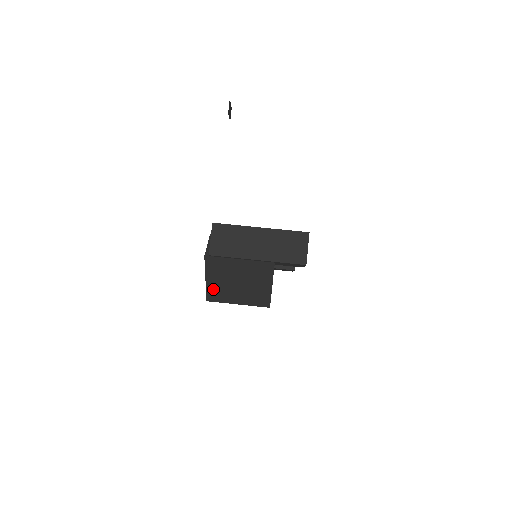
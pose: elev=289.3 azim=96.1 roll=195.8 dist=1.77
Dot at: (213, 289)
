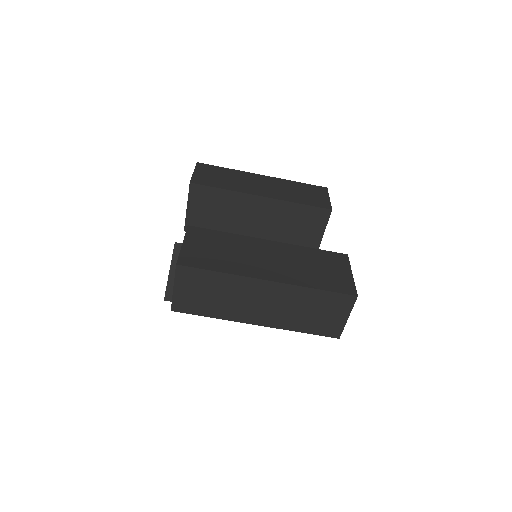
Dot at: occluded
